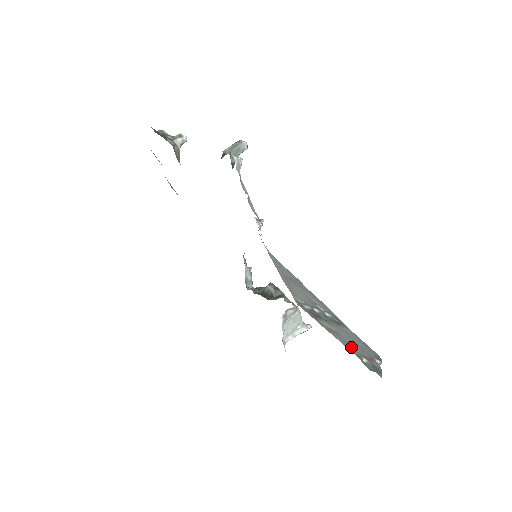
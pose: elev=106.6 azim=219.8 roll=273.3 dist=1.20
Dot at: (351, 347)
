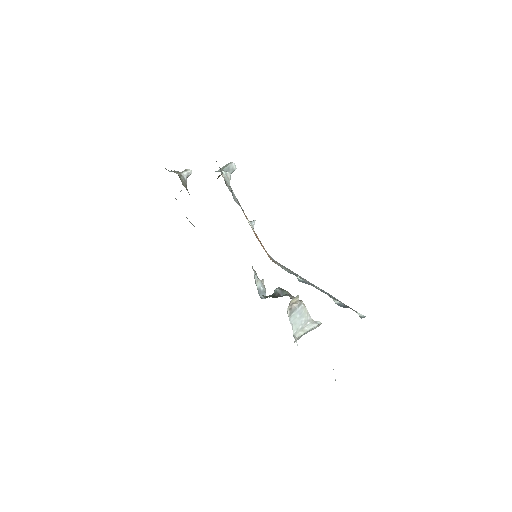
Dot at: occluded
